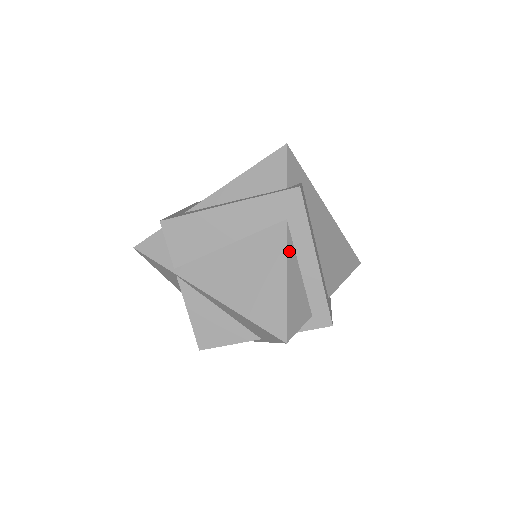
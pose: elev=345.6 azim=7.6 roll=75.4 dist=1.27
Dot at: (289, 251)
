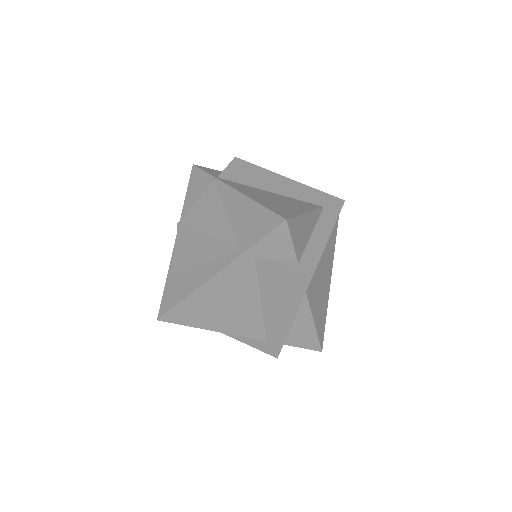
Dot at: (315, 214)
